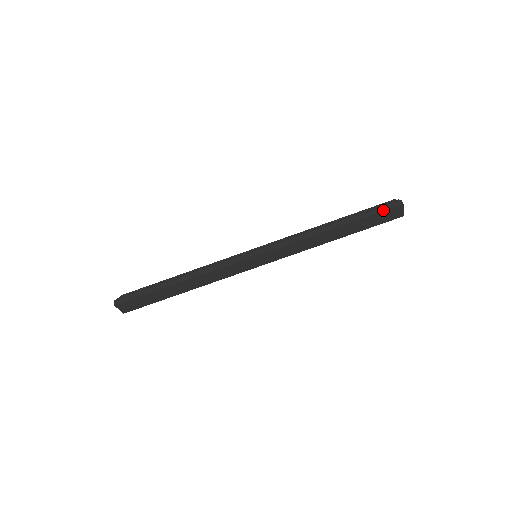
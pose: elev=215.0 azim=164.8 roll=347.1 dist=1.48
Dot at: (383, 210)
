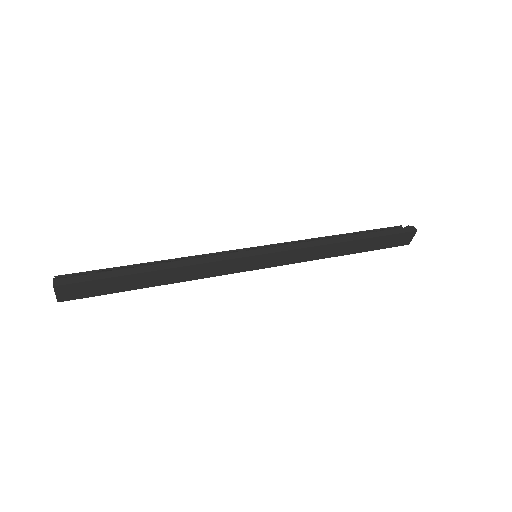
Dot at: (399, 232)
